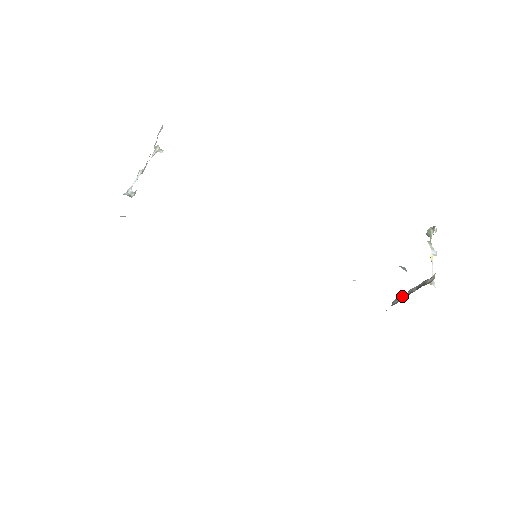
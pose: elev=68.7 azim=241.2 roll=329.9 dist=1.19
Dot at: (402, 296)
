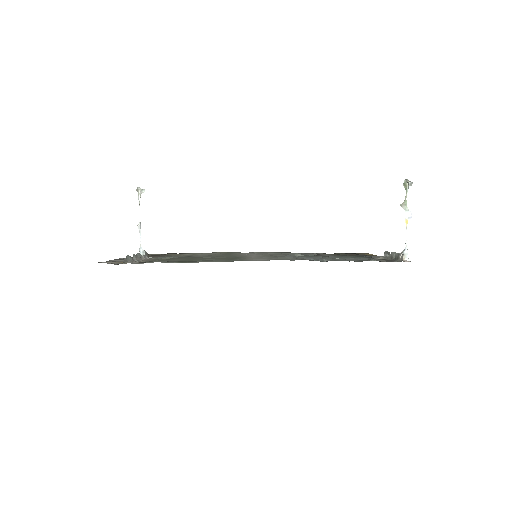
Dot at: (388, 254)
